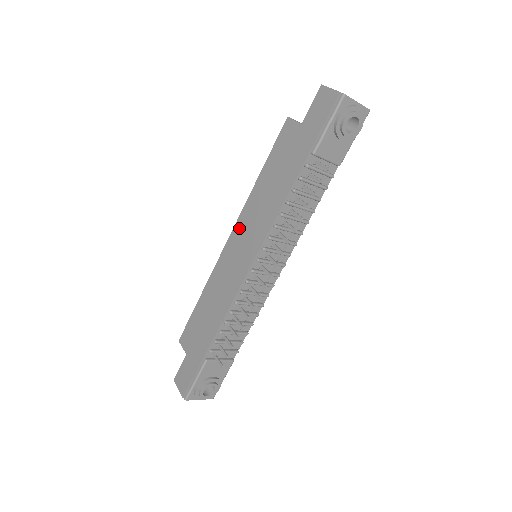
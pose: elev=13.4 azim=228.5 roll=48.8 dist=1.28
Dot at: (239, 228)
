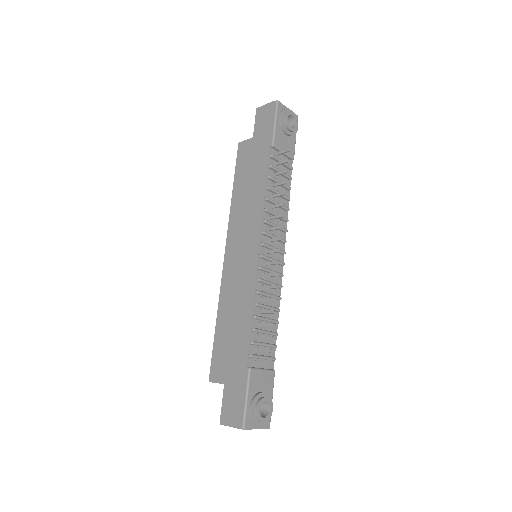
Dot at: (232, 238)
